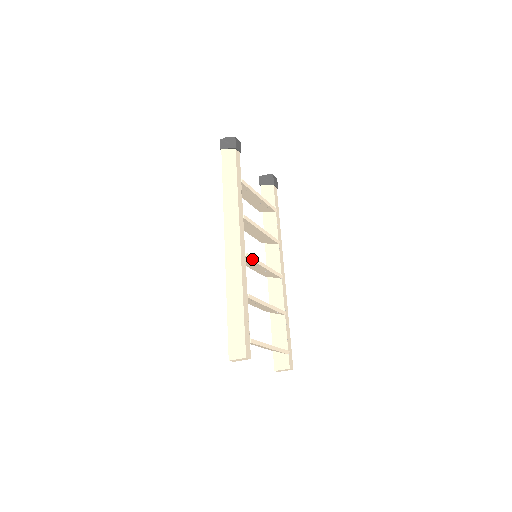
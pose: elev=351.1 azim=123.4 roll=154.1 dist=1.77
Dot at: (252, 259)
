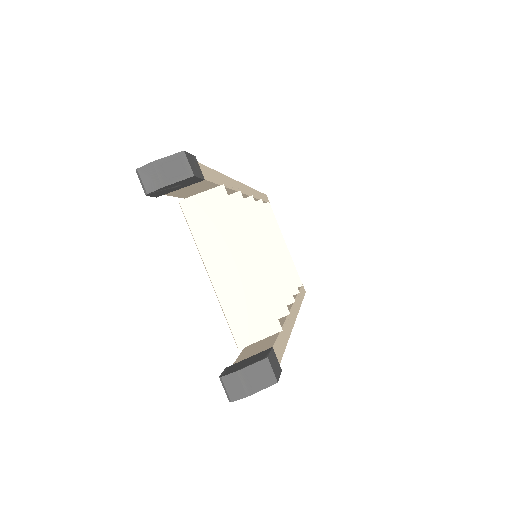
Dot at: (288, 286)
